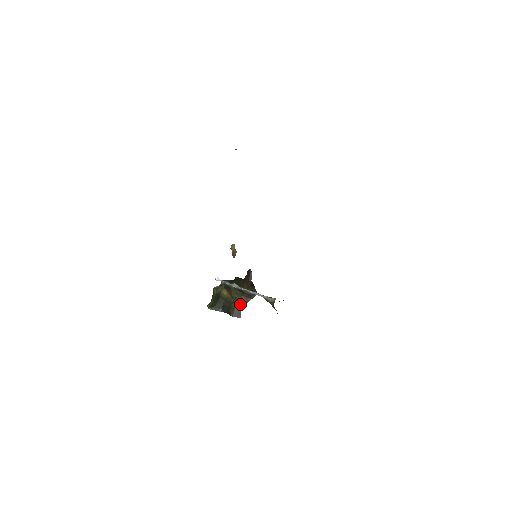
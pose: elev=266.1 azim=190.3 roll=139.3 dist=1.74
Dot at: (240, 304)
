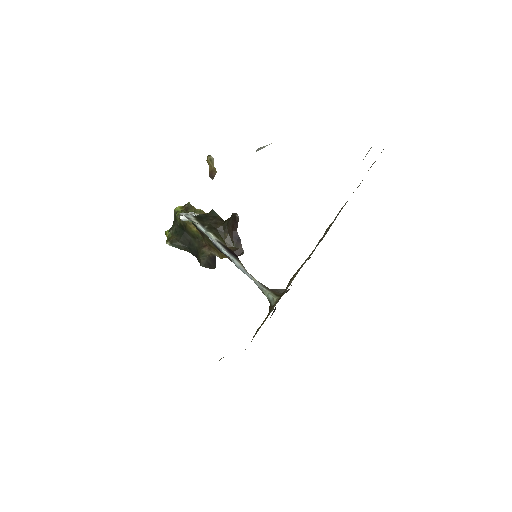
Dot at: (216, 253)
